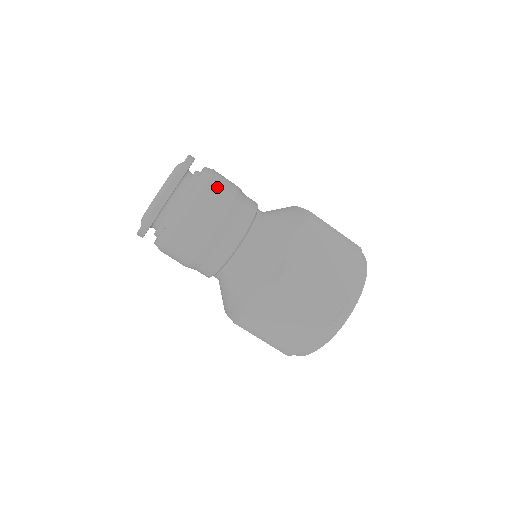
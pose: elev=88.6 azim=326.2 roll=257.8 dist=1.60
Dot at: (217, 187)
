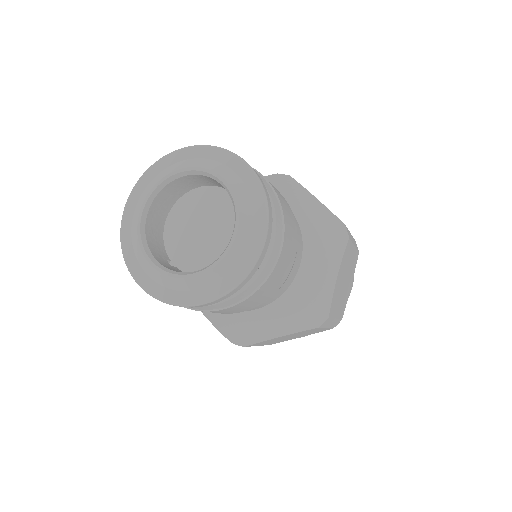
Dot at: (290, 233)
